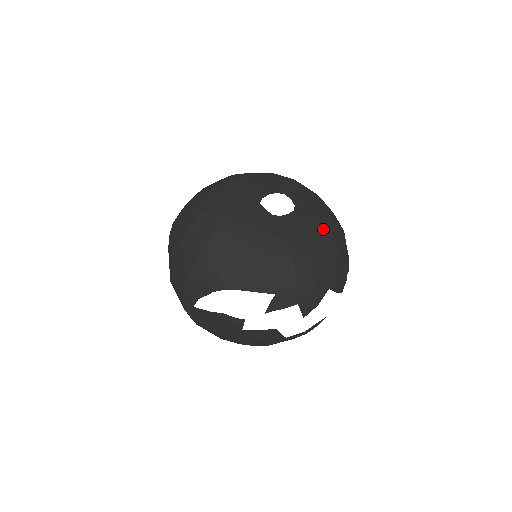
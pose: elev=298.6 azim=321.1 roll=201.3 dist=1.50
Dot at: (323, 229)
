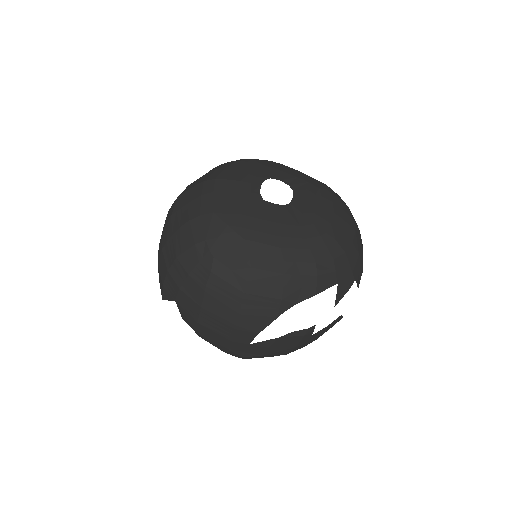
Dot at: (327, 195)
